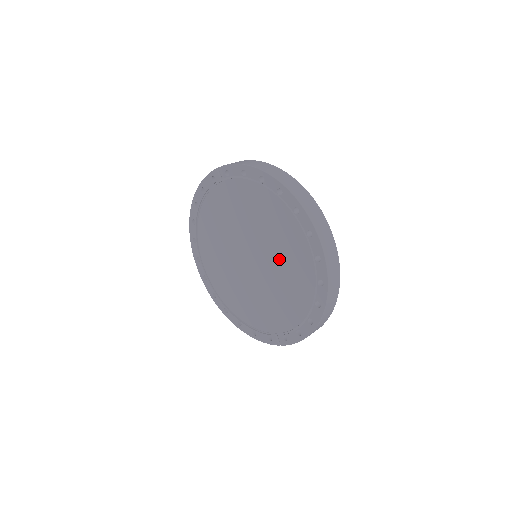
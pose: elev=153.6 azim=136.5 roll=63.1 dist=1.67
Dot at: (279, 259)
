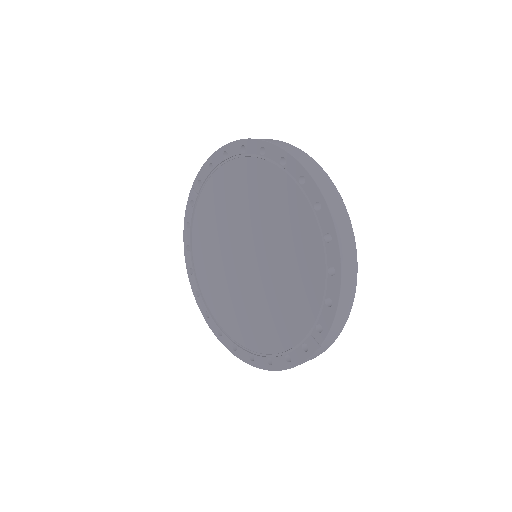
Dot at: (271, 225)
